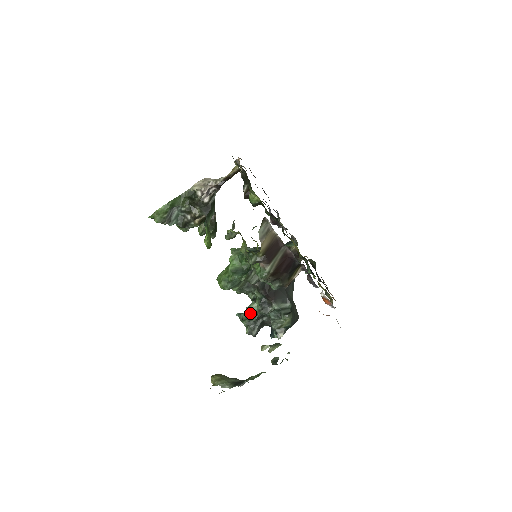
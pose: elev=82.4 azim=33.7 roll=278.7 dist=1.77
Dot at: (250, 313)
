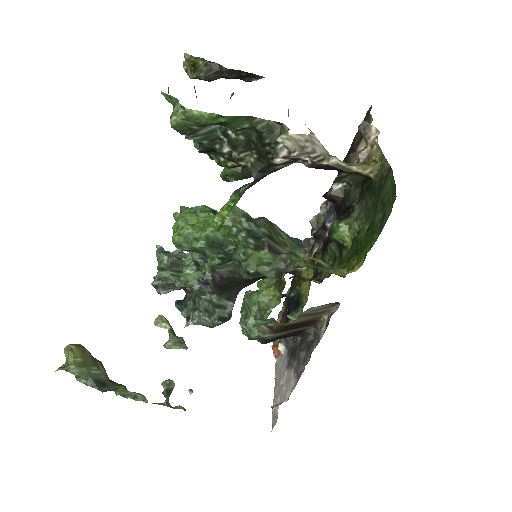
Dot at: (176, 262)
